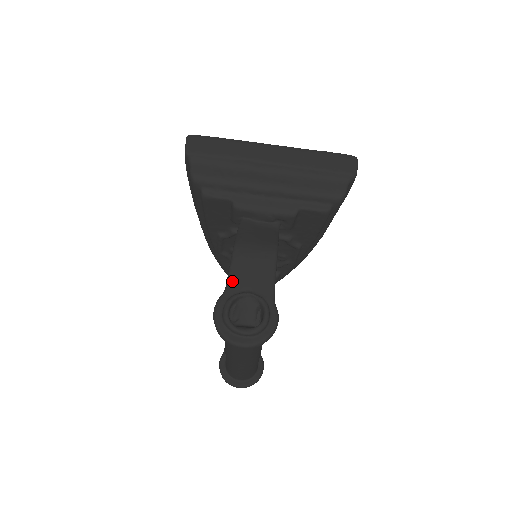
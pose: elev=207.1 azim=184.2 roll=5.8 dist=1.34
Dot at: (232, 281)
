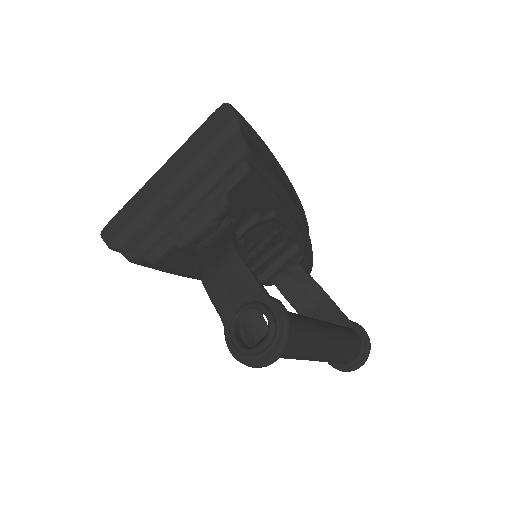
Dot at: (221, 312)
